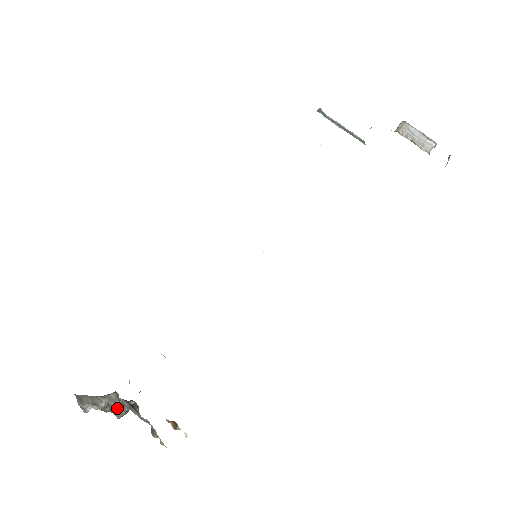
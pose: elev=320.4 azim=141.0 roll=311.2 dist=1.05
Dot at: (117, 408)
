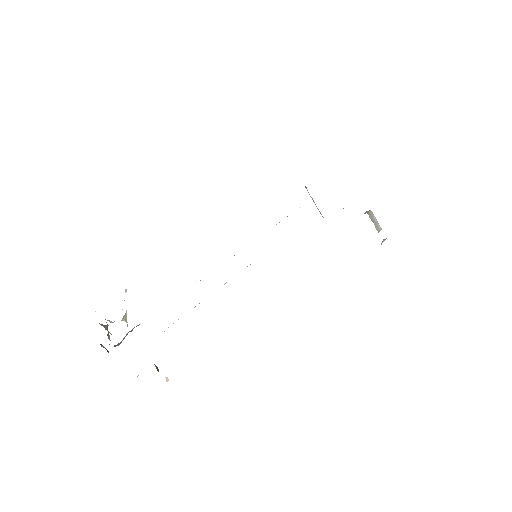
Dot at: occluded
